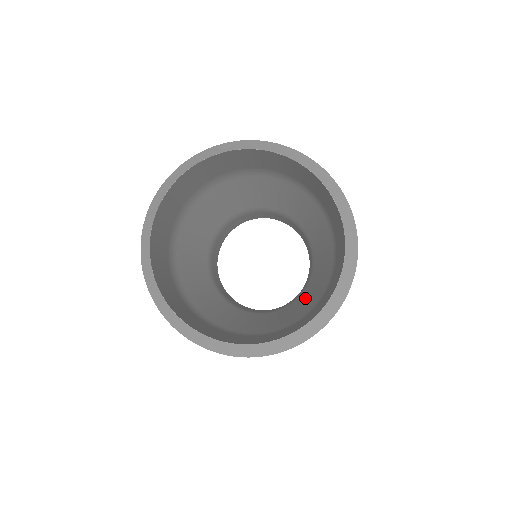
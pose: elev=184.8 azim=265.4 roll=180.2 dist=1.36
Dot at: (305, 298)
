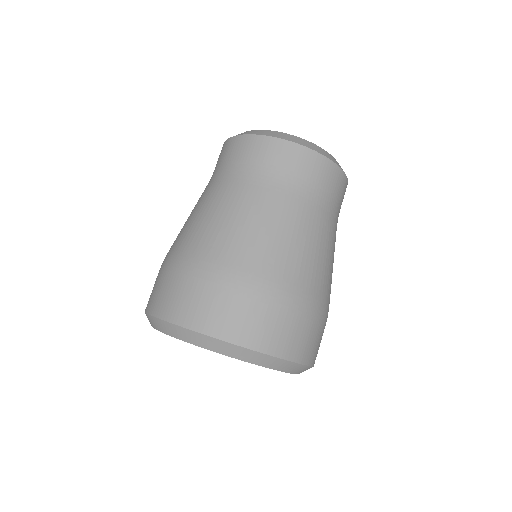
Dot at: occluded
